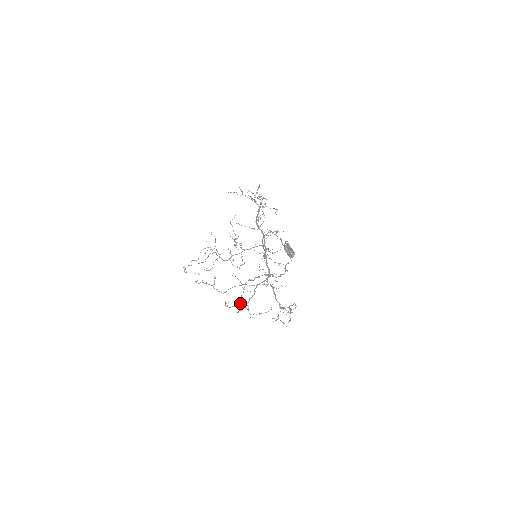
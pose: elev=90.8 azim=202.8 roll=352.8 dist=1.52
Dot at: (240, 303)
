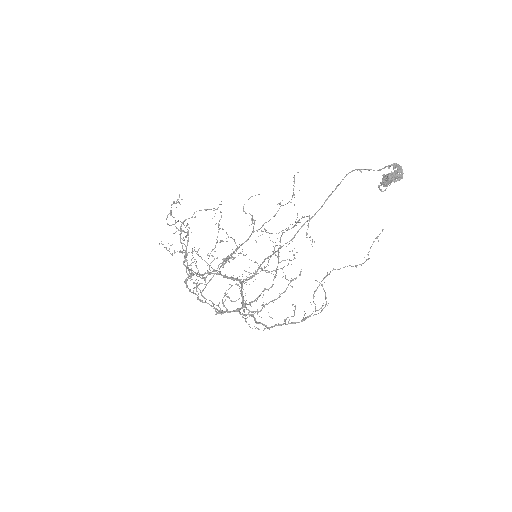
Dot at: occluded
